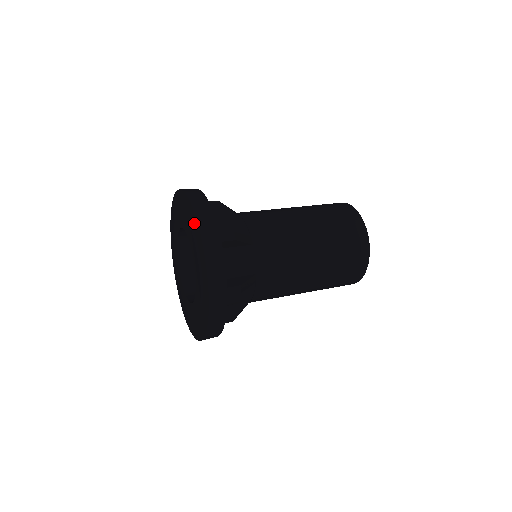
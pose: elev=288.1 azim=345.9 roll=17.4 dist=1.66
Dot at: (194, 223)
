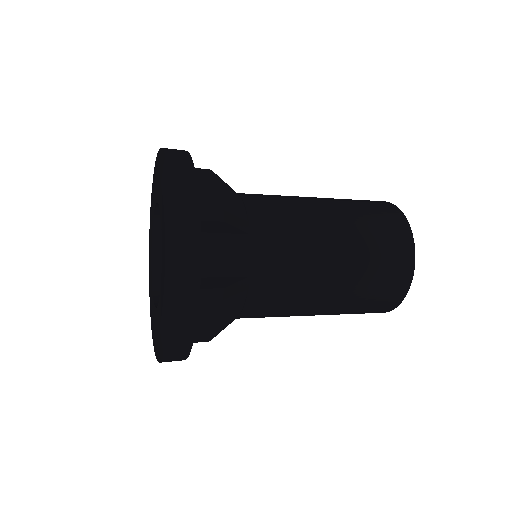
Dot at: (159, 160)
